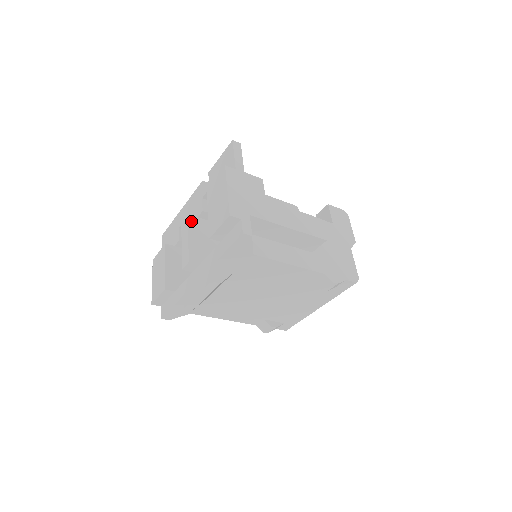
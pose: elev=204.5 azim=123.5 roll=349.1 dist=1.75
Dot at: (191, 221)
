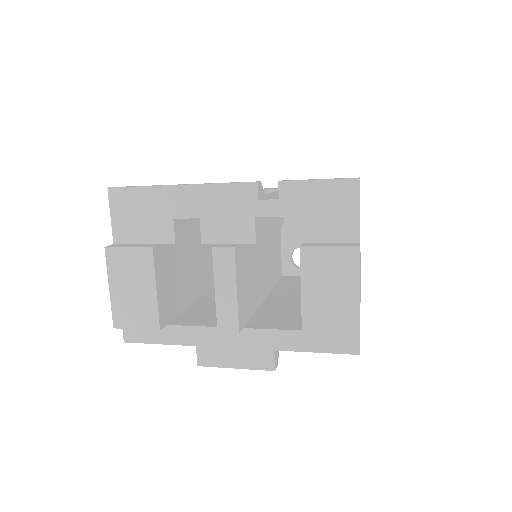
Dot at: (237, 257)
